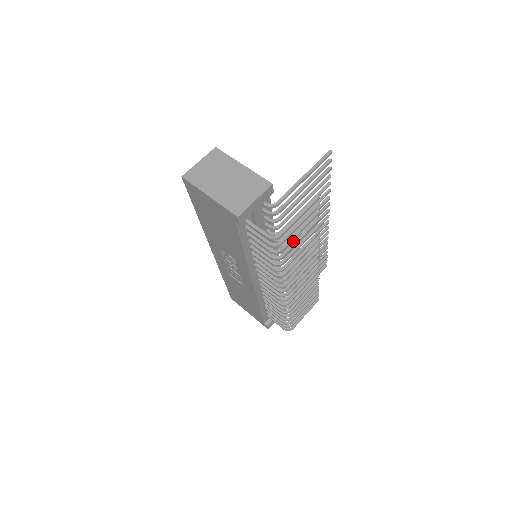
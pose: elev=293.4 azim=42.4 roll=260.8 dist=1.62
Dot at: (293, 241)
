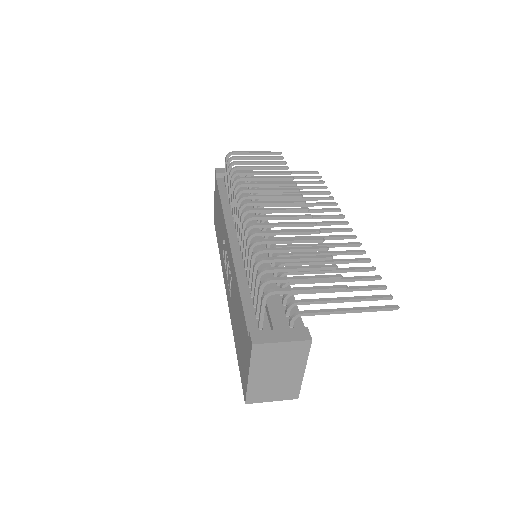
Dot at: occluded
